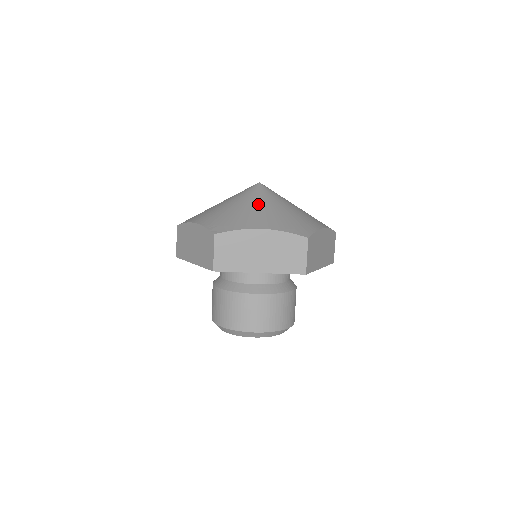
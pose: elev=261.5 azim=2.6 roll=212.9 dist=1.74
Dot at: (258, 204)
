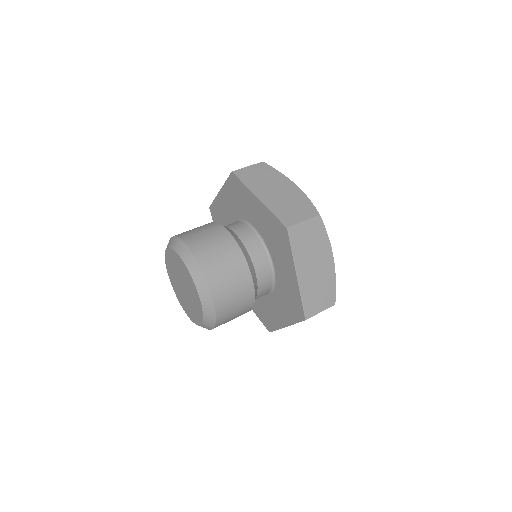
Dot at: occluded
